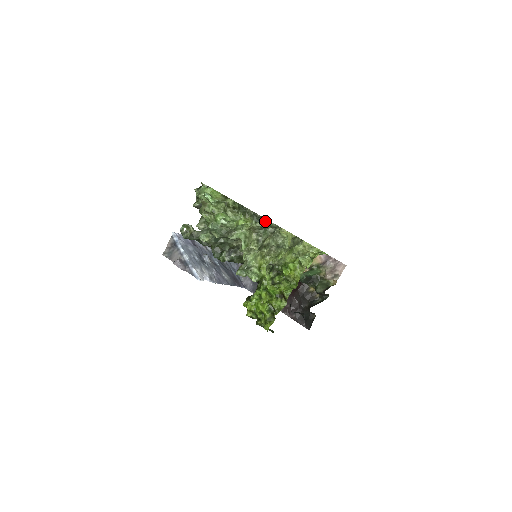
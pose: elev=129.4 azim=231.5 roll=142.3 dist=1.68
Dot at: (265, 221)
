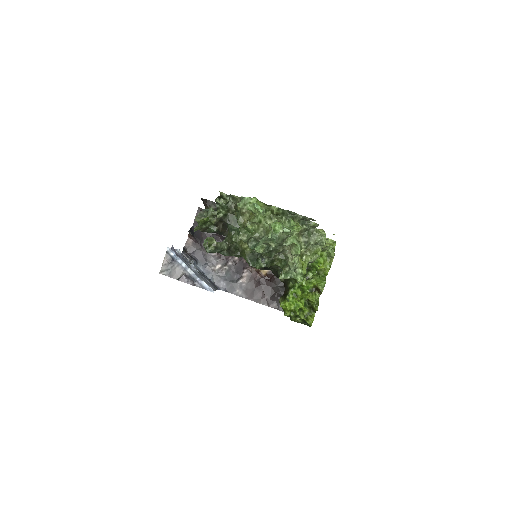
Dot at: (308, 223)
